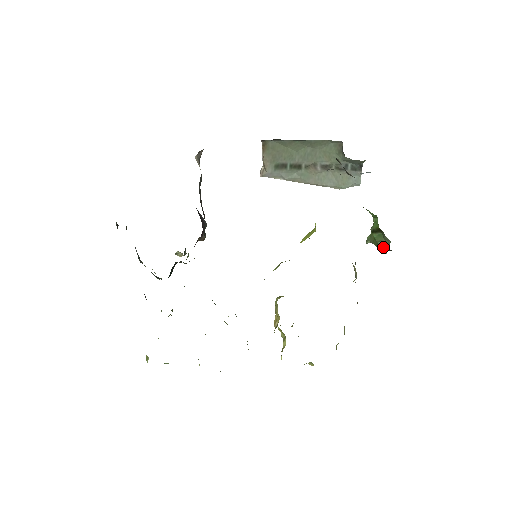
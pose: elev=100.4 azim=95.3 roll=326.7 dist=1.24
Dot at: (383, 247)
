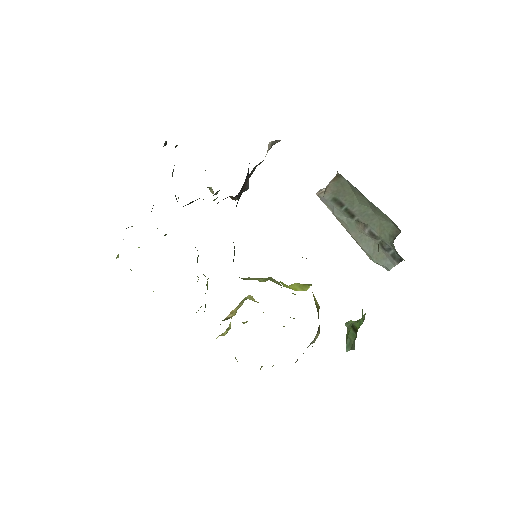
Dot at: (348, 345)
